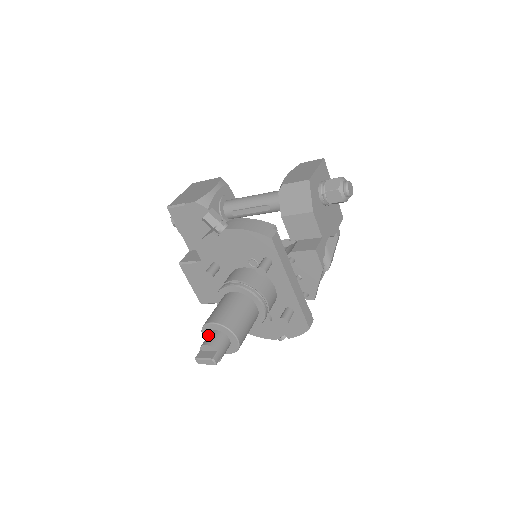
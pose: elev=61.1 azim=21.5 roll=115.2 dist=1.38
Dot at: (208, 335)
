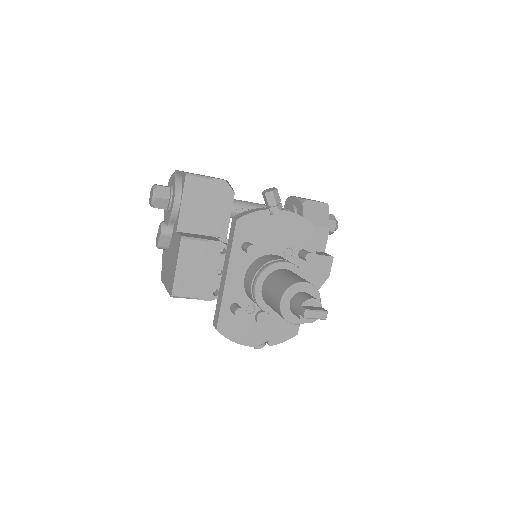
Dot at: (301, 294)
